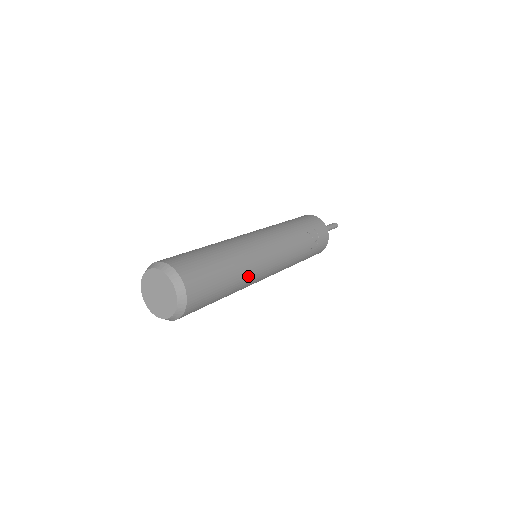
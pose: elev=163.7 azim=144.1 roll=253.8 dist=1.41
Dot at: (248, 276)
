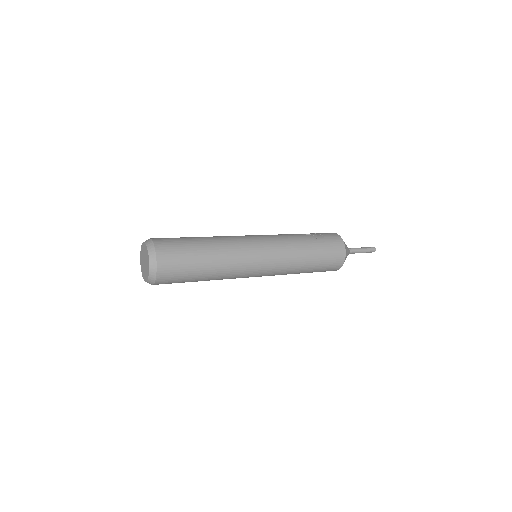
Dot at: (227, 247)
